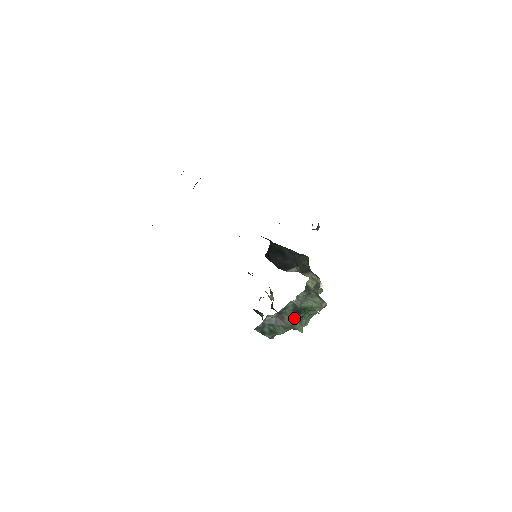
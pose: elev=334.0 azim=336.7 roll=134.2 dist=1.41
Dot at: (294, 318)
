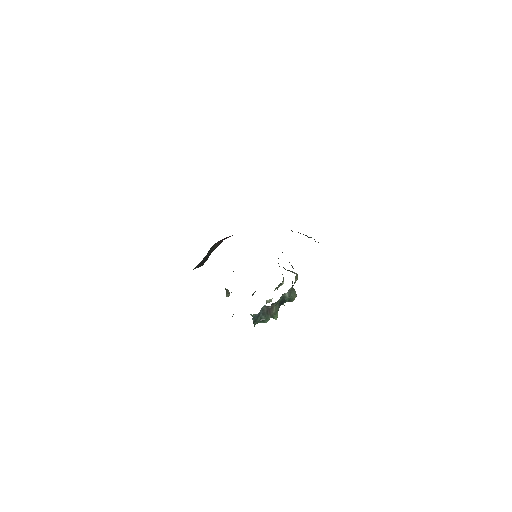
Dot at: (278, 308)
